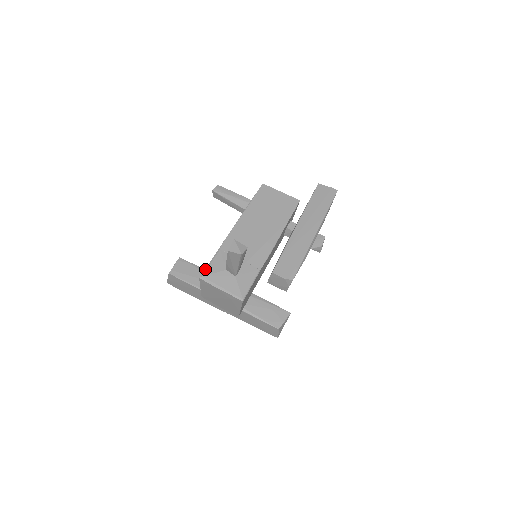
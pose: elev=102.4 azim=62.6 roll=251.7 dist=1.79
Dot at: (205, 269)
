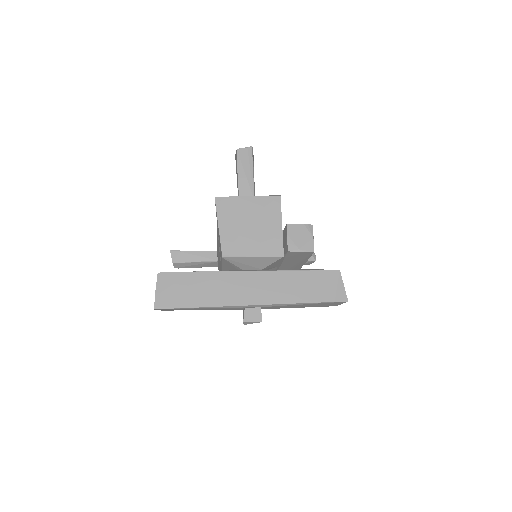
Dot at: occluded
